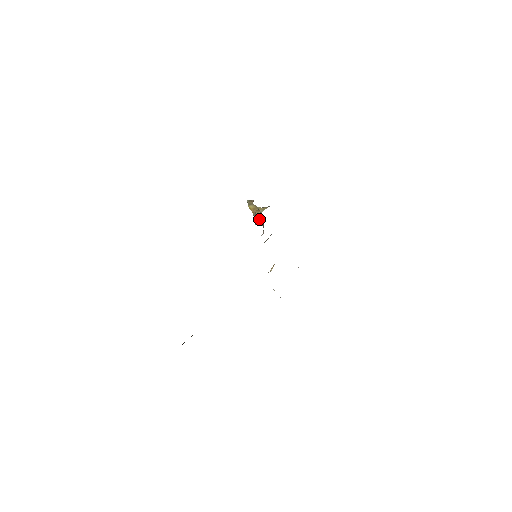
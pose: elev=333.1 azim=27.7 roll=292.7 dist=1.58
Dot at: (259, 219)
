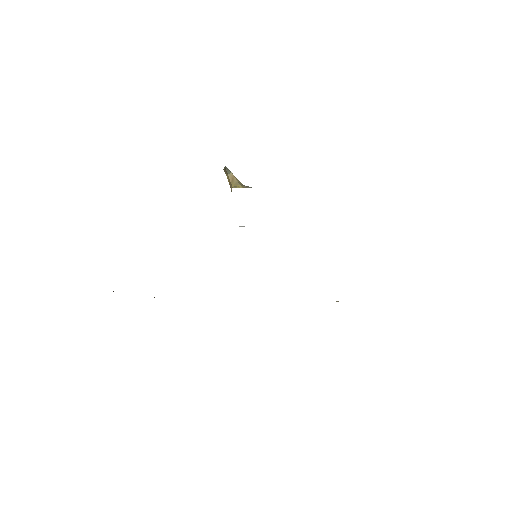
Dot at: occluded
